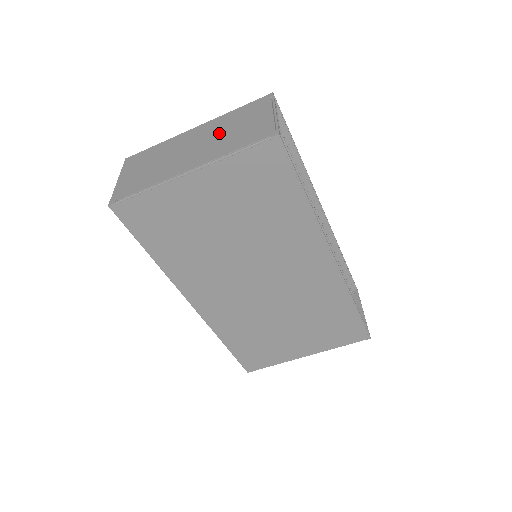
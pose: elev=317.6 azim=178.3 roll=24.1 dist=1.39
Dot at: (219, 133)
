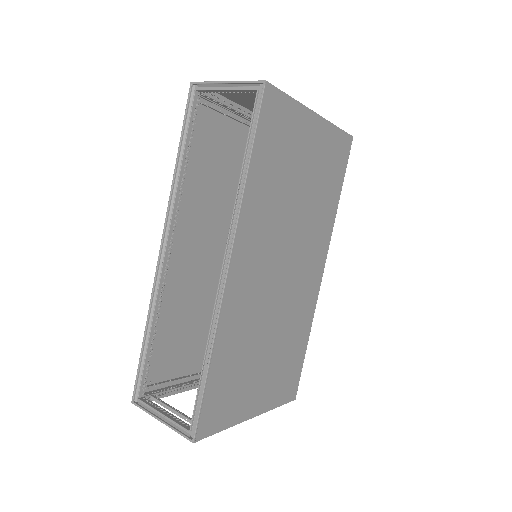
Dot at: occluded
